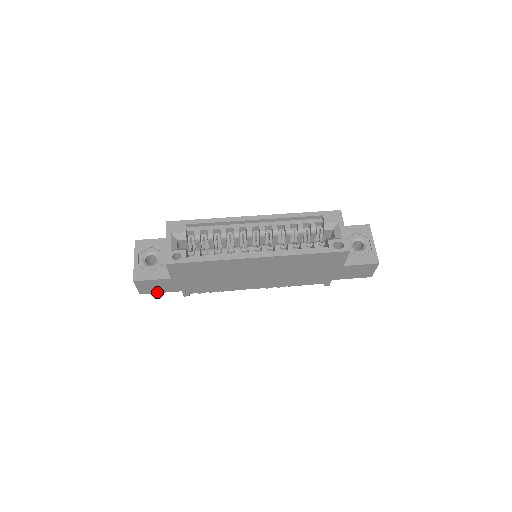
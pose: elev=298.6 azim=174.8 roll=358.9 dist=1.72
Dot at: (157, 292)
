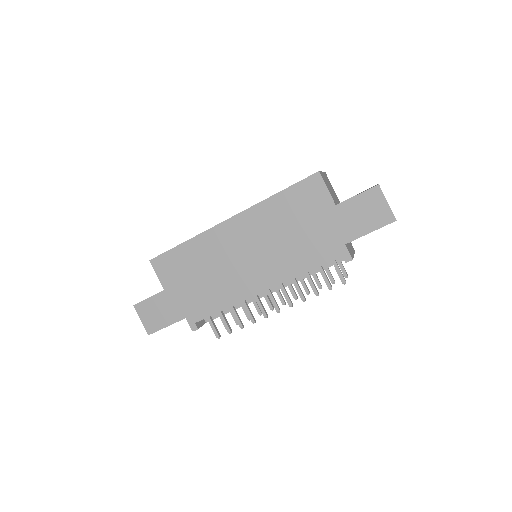
Dot at: (163, 327)
